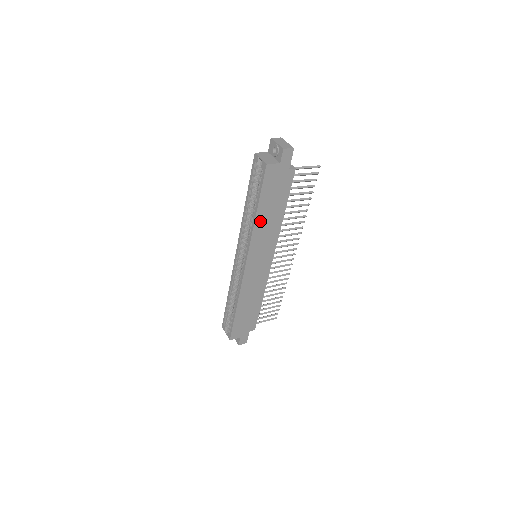
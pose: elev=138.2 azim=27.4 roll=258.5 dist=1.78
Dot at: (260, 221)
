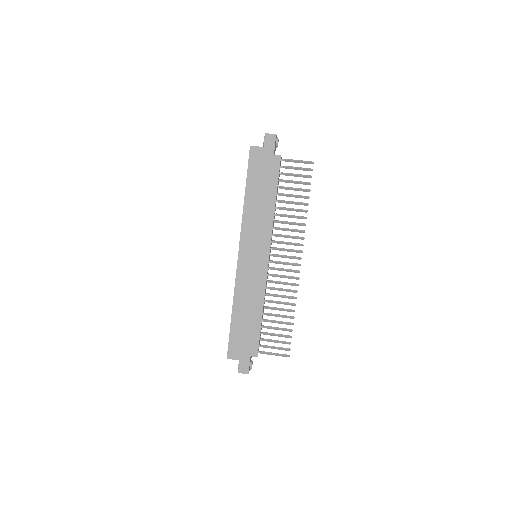
Dot at: (250, 206)
